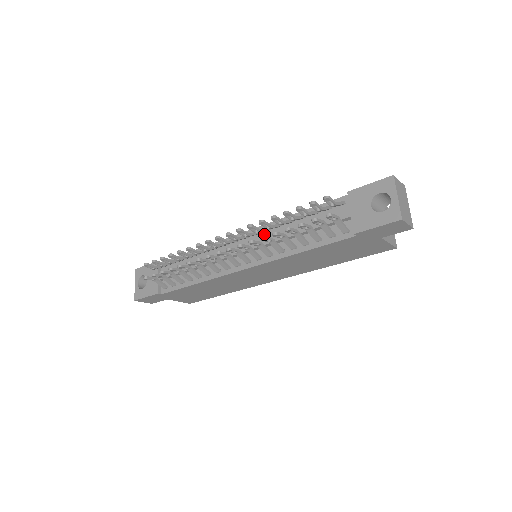
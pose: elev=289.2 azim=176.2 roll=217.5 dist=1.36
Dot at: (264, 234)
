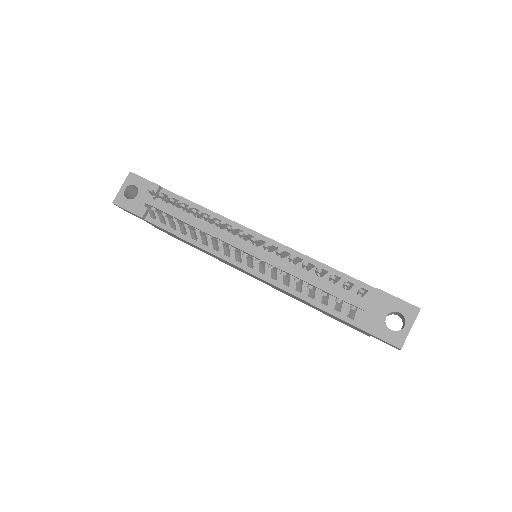
Dot at: occluded
